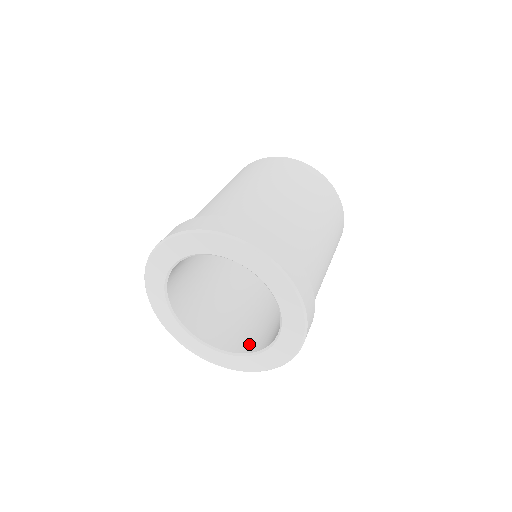
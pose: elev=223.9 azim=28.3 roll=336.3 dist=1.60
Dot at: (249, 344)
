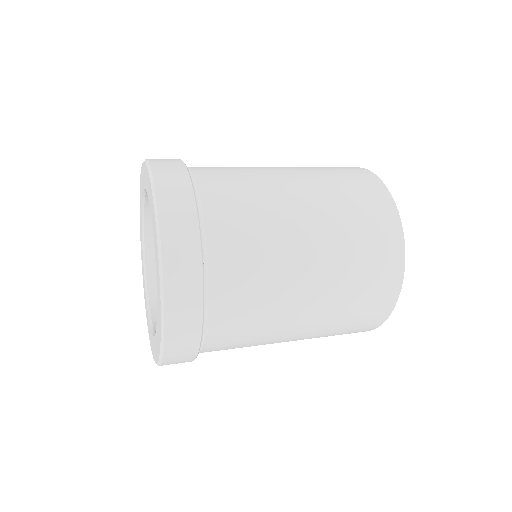
Dot at: occluded
